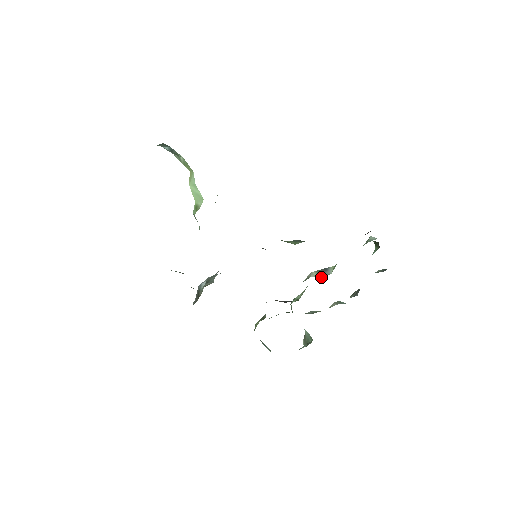
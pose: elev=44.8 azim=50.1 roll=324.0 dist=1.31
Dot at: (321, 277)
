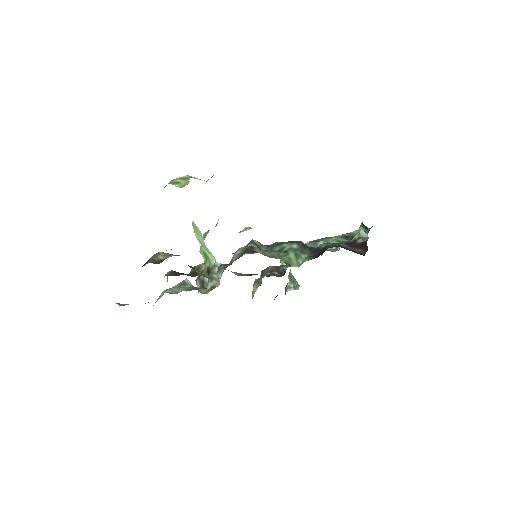
Dot at: occluded
